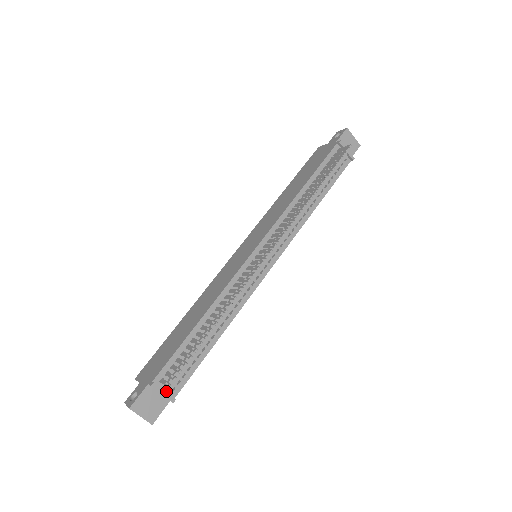
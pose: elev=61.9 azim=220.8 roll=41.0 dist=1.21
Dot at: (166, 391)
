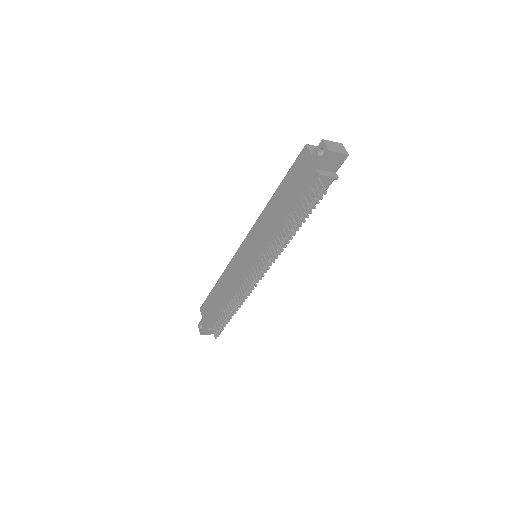
Dot at: (217, 330)
